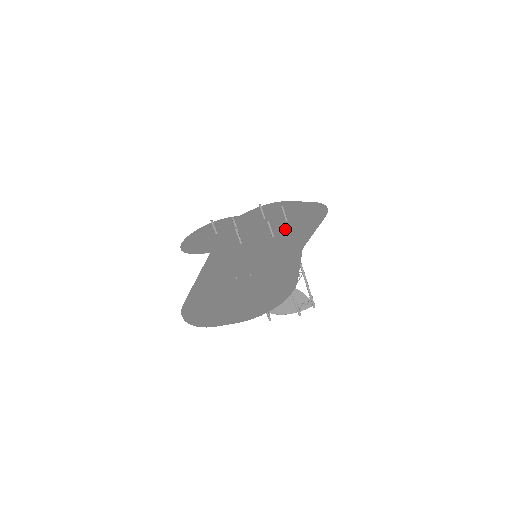
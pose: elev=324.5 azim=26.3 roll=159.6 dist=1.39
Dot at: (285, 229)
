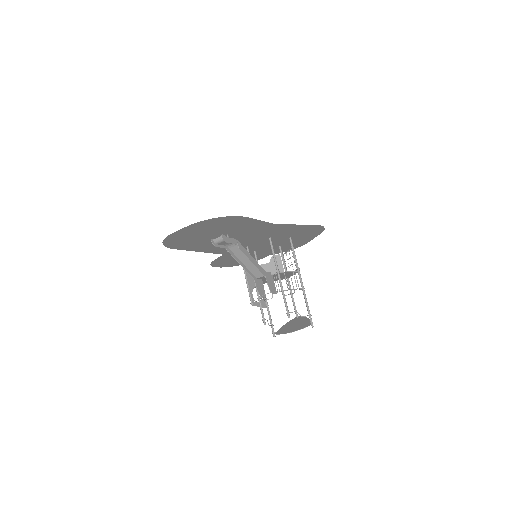
Dot at: (282, 235)
